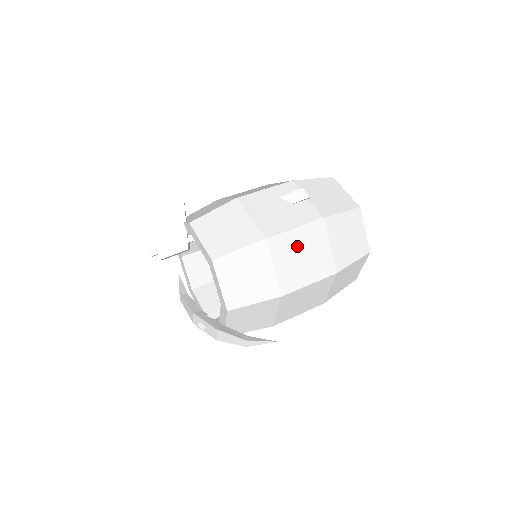
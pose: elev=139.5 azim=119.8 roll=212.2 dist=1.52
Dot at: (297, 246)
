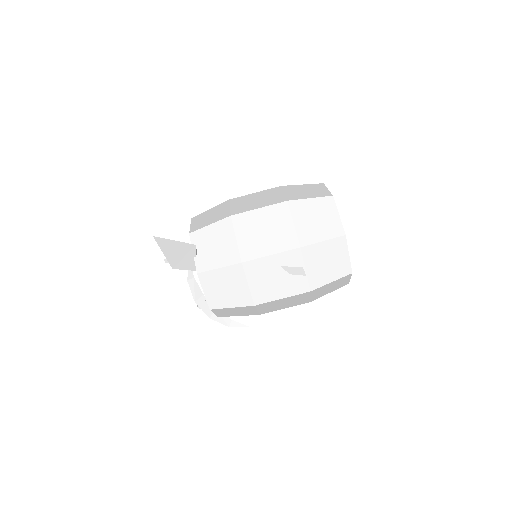
Dot at: (281, 302)
